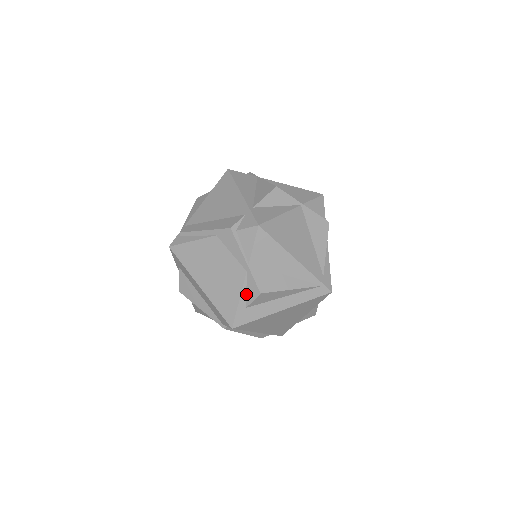
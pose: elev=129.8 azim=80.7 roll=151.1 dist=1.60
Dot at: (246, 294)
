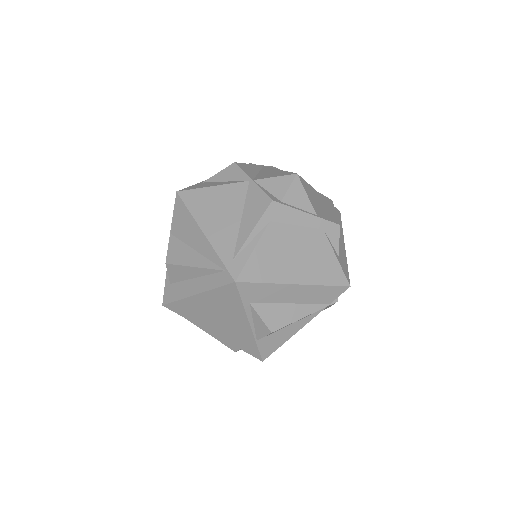
Dot at: occluded
